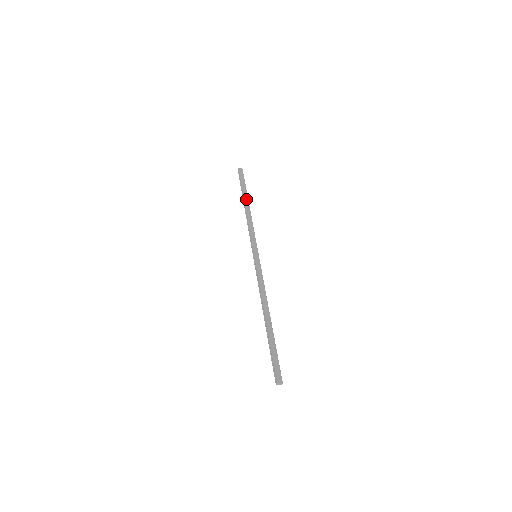
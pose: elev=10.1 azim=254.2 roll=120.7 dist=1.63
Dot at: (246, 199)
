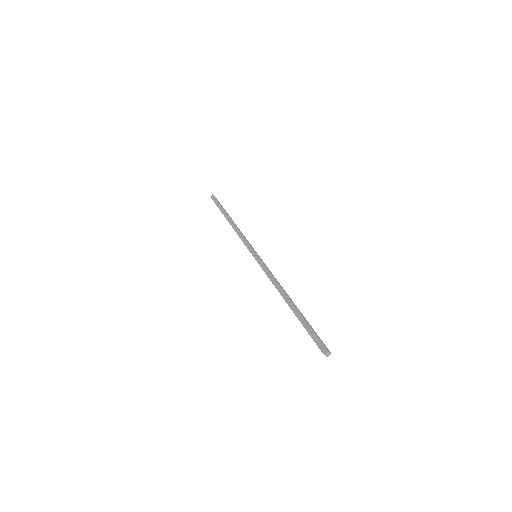
Dot at: (229, 216)
